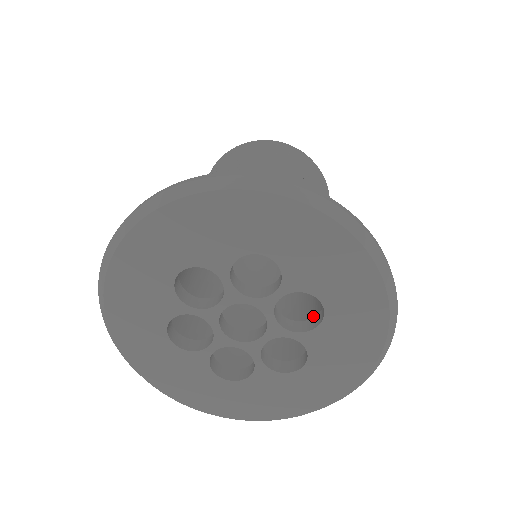
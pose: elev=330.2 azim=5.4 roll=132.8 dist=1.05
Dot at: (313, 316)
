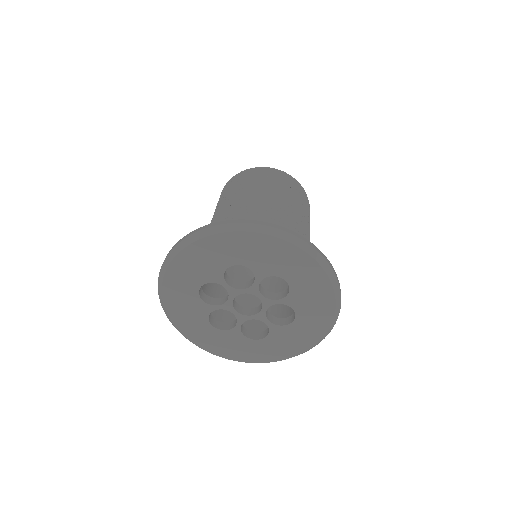
Dot at: (273, 311)
